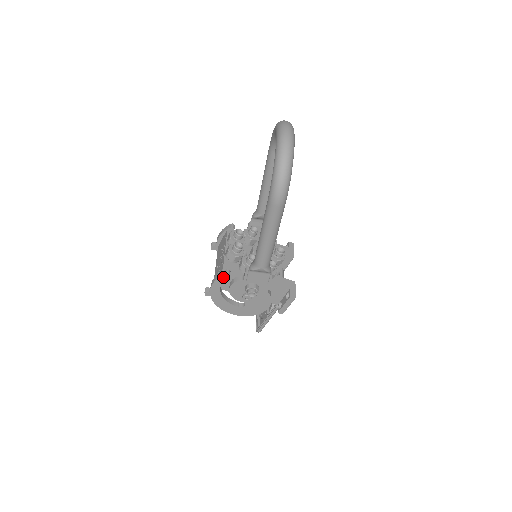
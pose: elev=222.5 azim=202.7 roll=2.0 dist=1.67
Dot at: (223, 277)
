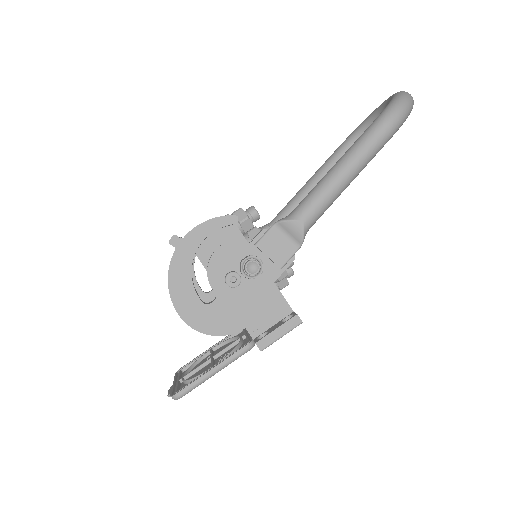
Dot at: (225, 220)
